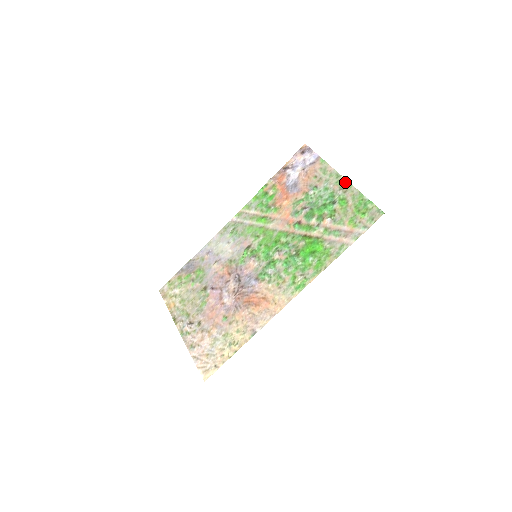
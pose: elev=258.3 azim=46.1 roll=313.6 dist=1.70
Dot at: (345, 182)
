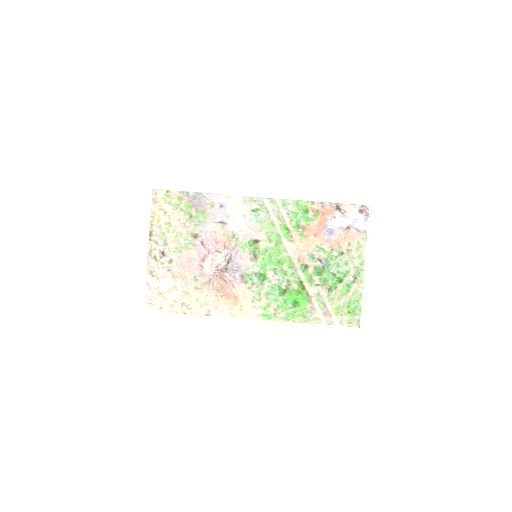
Dot at: (361, 275)
